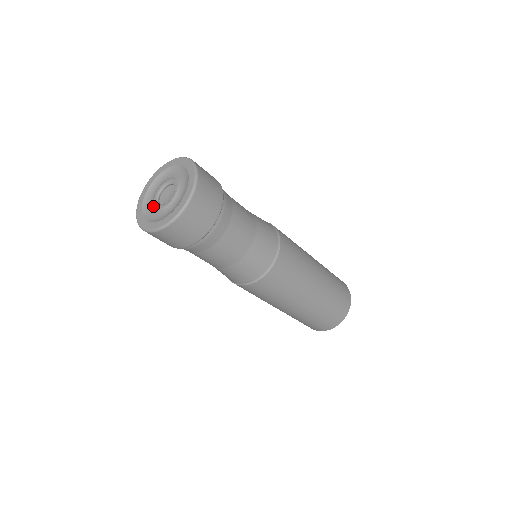
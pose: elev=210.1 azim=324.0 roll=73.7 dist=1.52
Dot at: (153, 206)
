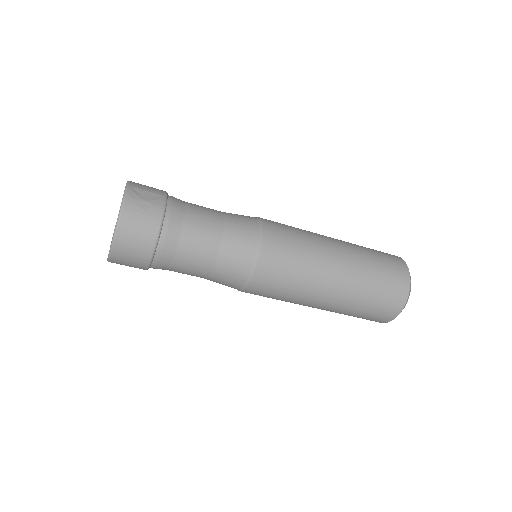
Dot at: occluded
